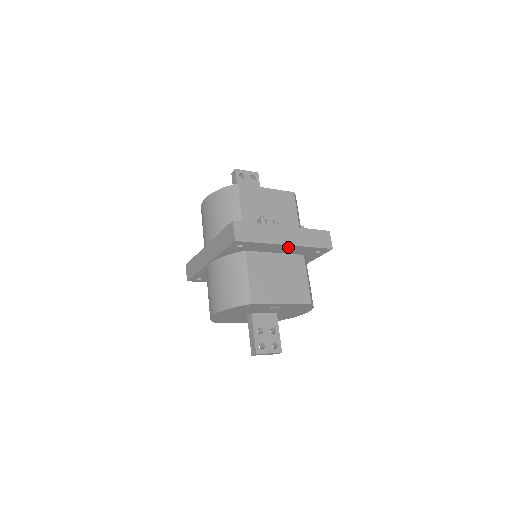
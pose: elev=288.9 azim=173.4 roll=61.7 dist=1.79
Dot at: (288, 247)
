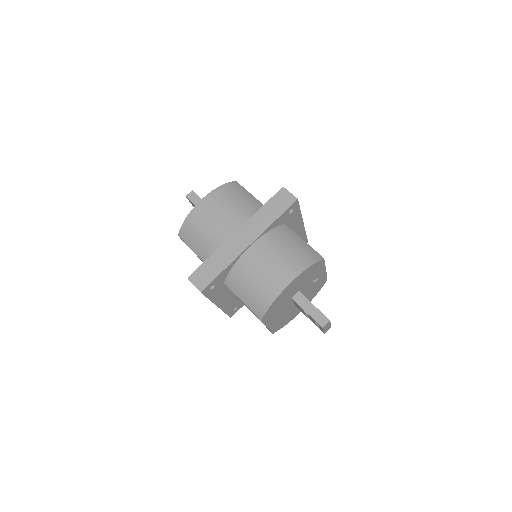
Dot at: (300, 228)
